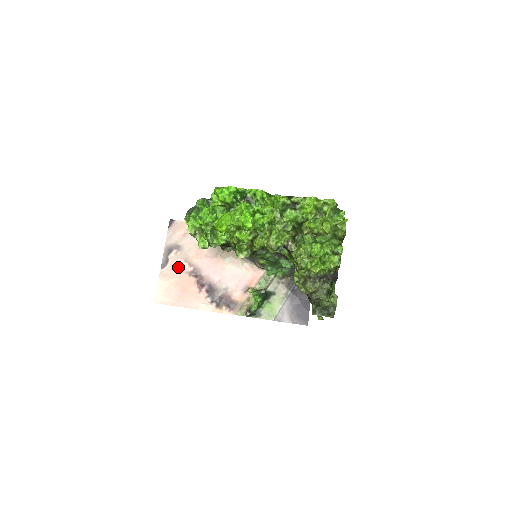
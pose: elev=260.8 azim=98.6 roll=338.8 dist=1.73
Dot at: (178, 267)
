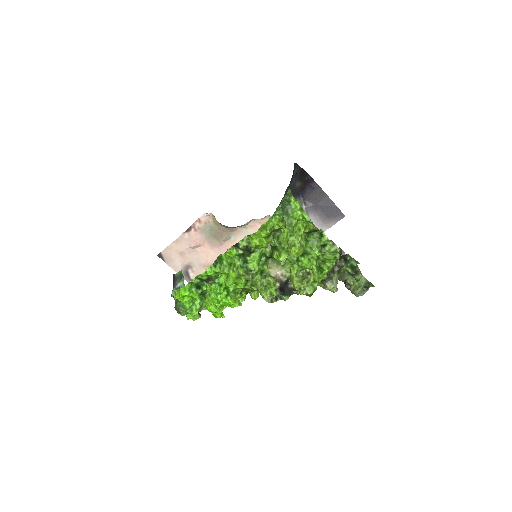
Dot at: occluded
